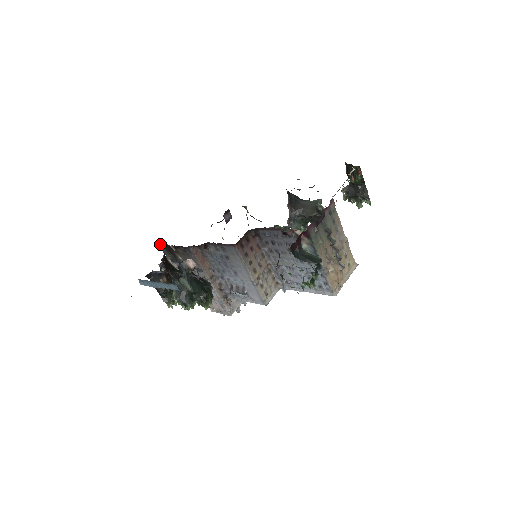
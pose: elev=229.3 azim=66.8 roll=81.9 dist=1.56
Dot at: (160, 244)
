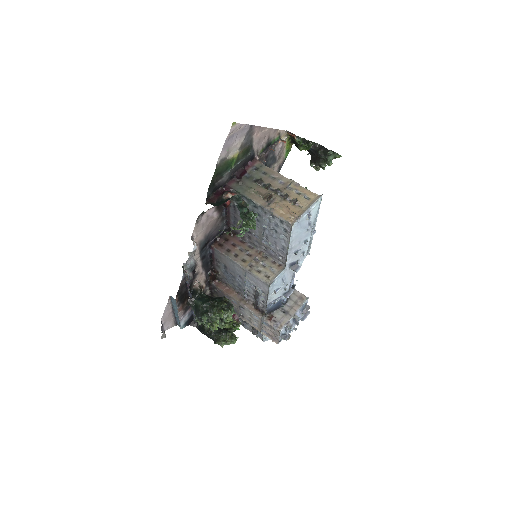
Dot at: occluded
